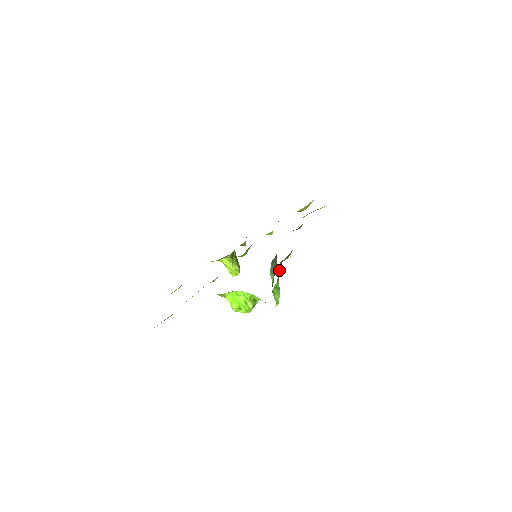
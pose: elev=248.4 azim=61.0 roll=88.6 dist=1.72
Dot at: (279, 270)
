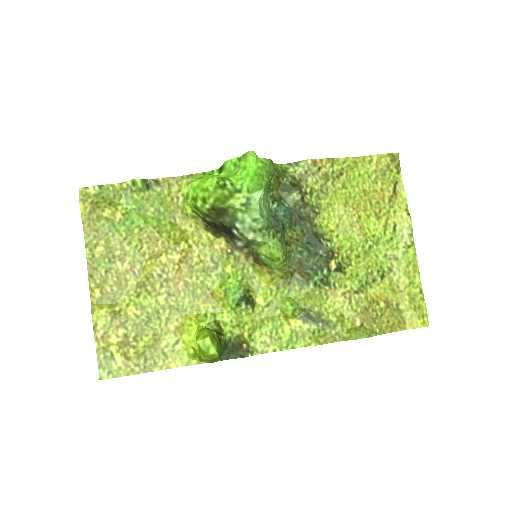
Dot at: (277, 174)
